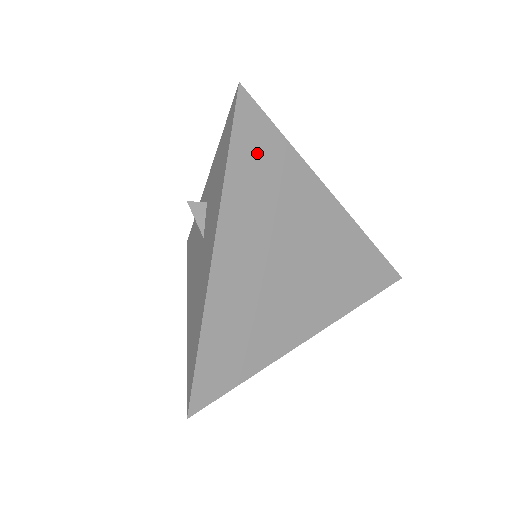
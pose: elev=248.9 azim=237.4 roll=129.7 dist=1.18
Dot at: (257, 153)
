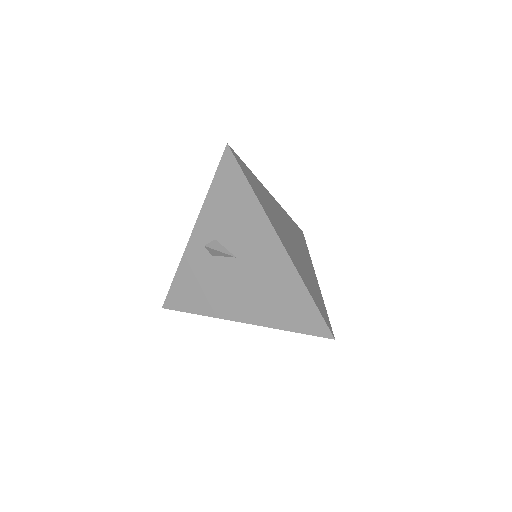
Dot at: (252, 180)
